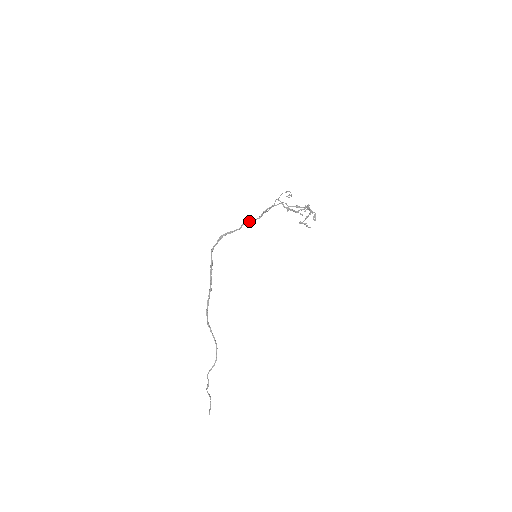
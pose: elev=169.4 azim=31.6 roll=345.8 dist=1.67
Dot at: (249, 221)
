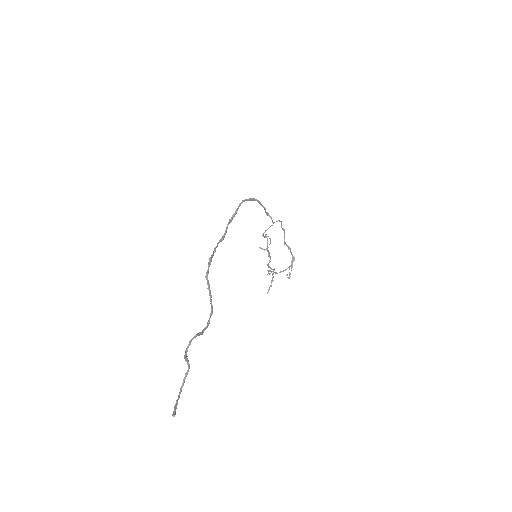
Dot at: (269, 215)
